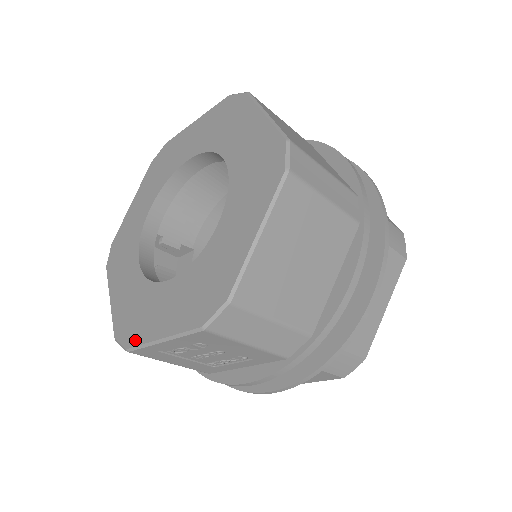
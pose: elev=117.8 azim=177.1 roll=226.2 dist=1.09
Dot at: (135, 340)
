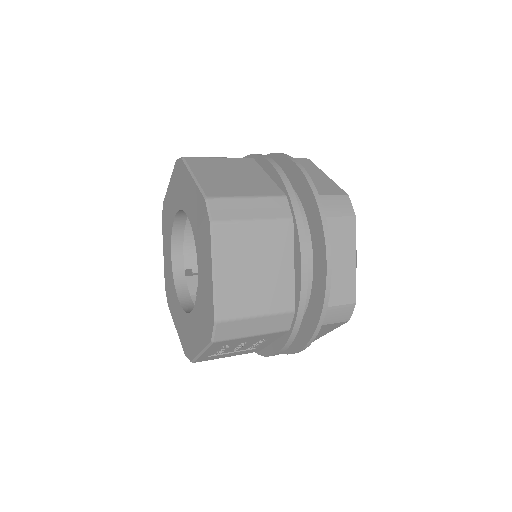
Dot at: (192, 355)
